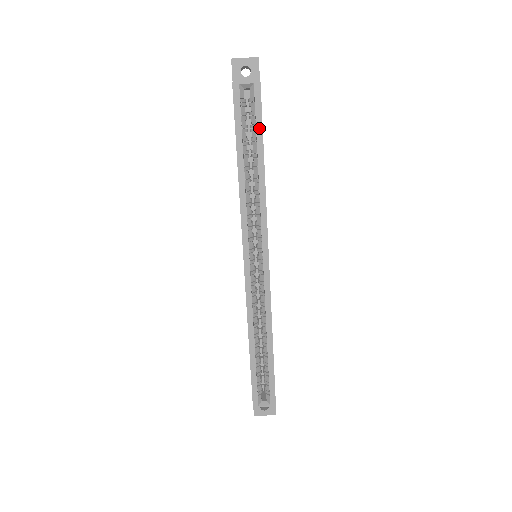
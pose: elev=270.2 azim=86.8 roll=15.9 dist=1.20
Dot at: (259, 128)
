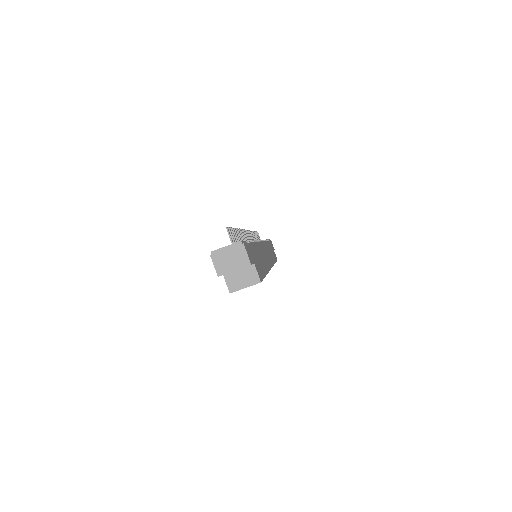
Dot at: occluded
